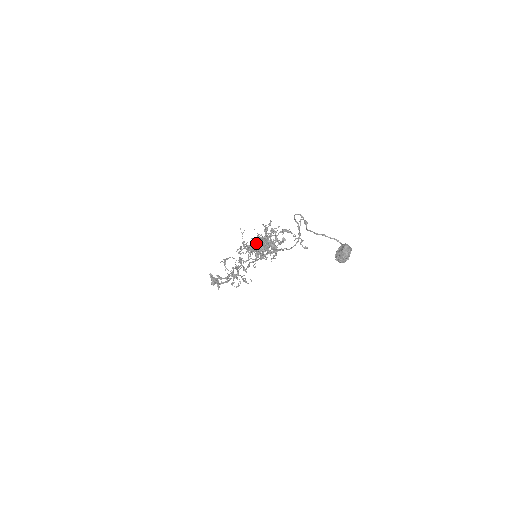
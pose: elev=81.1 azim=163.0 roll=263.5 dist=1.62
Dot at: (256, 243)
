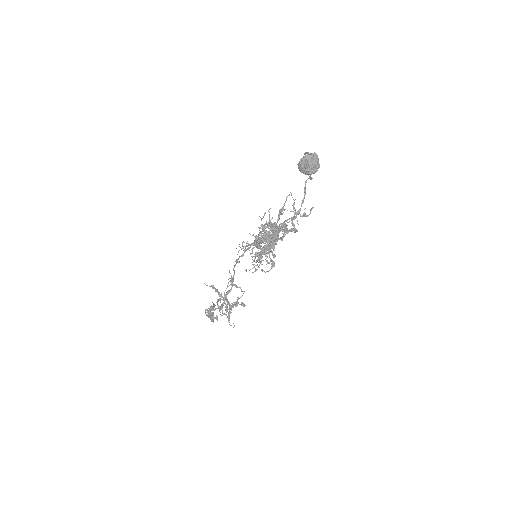
Dot at: occluded
